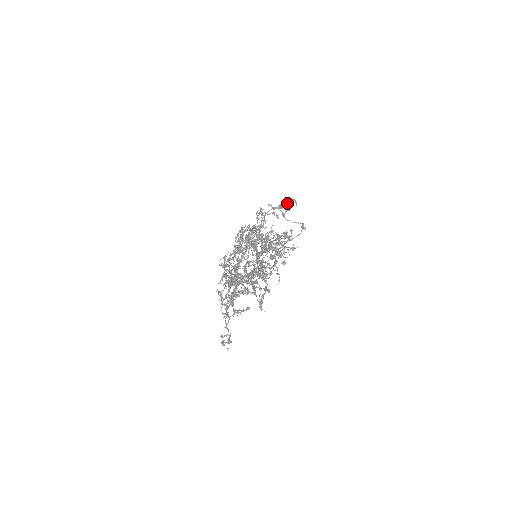
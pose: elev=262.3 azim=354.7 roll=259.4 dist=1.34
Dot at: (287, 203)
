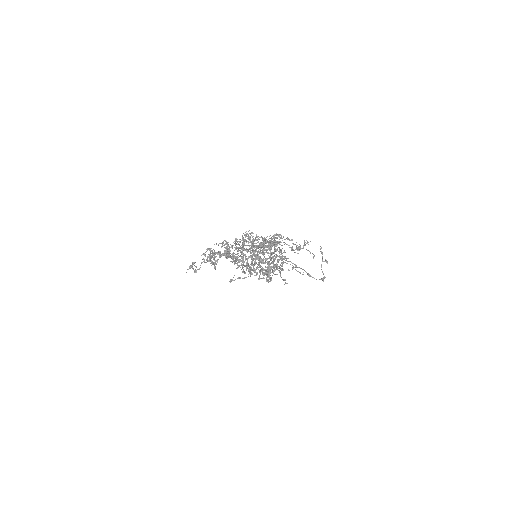
Dot at: (258, 257)
